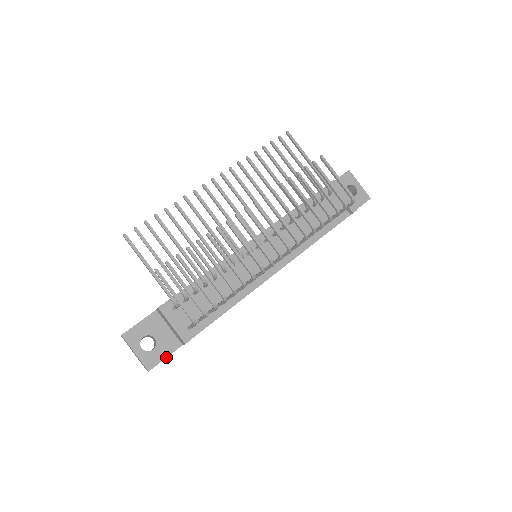
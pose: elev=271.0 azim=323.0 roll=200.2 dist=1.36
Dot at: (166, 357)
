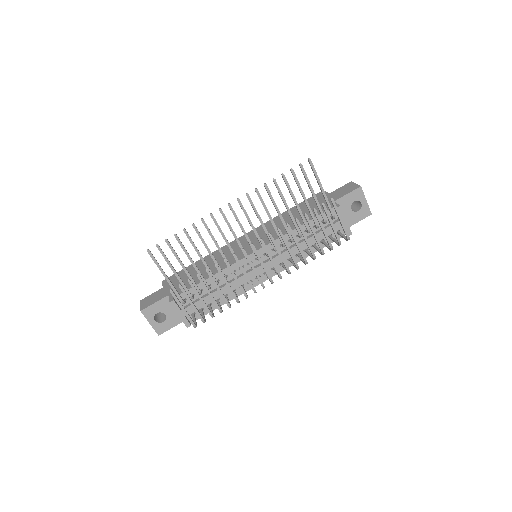
Dot at: (172, 327)
